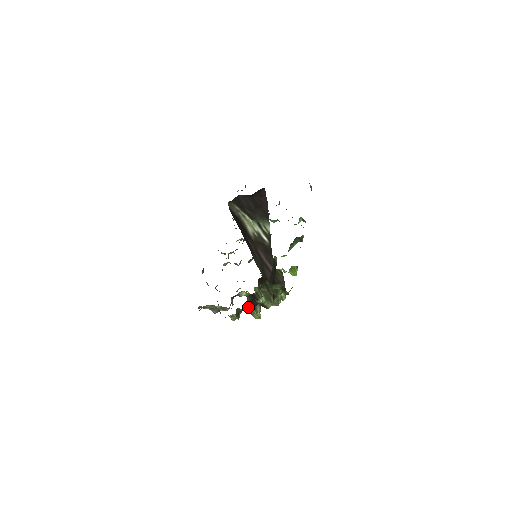
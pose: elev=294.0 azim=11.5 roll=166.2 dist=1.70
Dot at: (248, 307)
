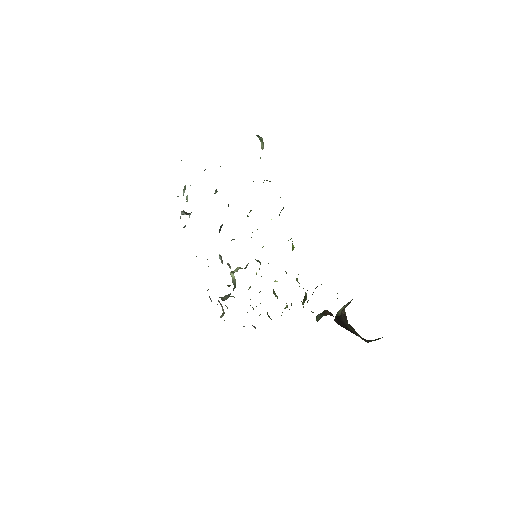
Dot at: occluded
